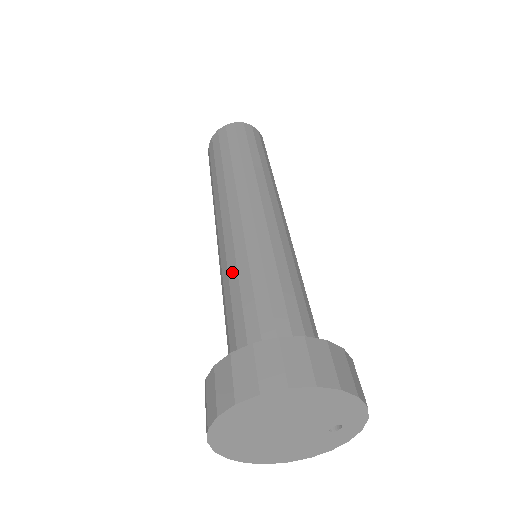
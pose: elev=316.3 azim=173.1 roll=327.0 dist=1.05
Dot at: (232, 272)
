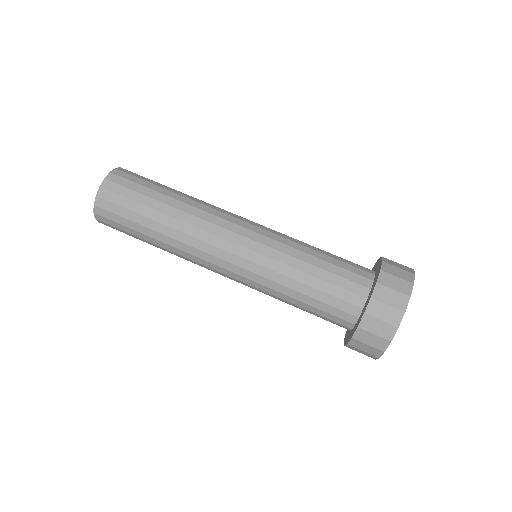
Dot at: (289, 261)
